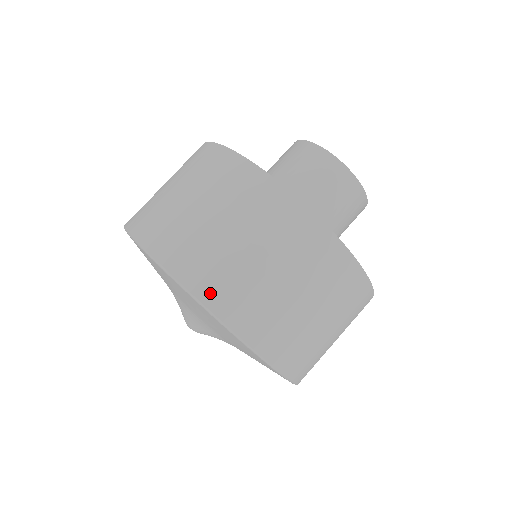
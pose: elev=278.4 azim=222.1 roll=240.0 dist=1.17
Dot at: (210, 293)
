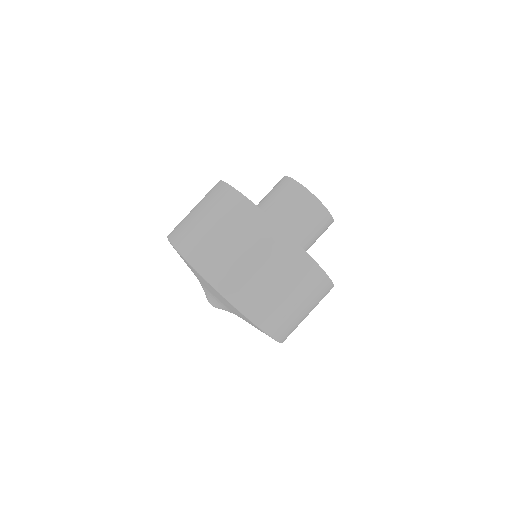
Dot at: (222, 283)
